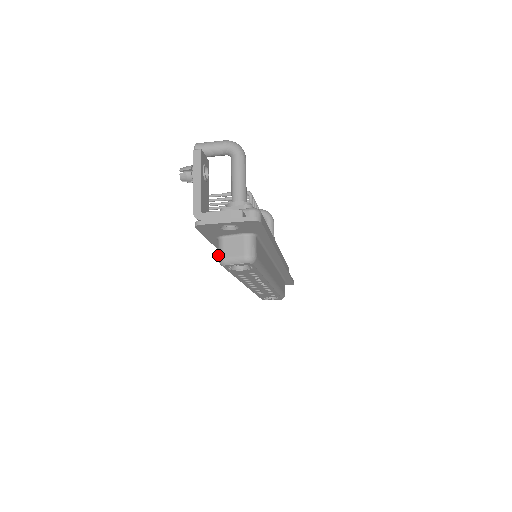
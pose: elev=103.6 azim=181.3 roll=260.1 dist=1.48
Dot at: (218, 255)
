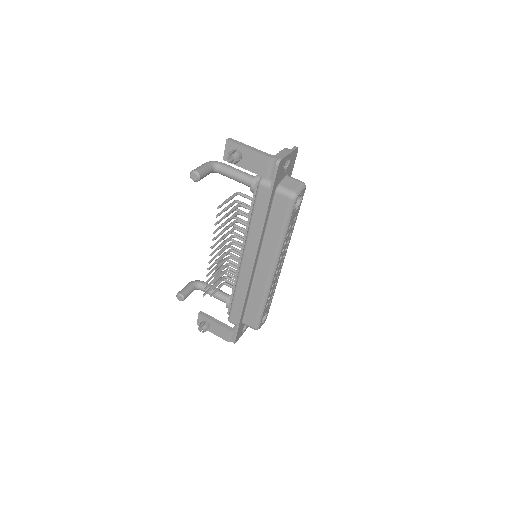
Dot at: (288, 195)
